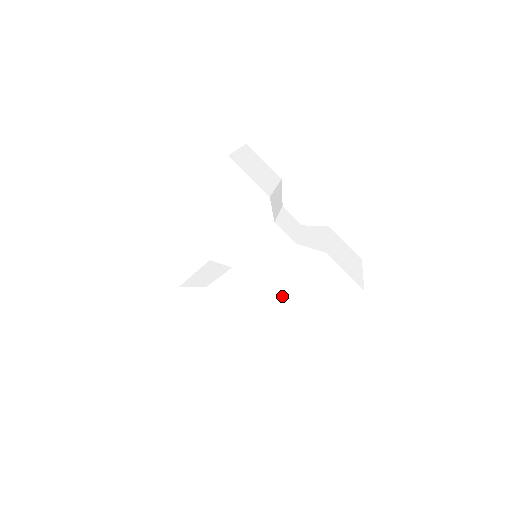
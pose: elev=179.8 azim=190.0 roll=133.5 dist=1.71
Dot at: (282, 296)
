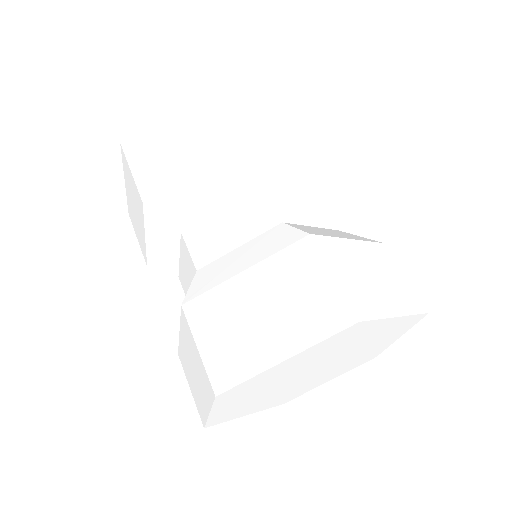
Dot at: (329, 235)
